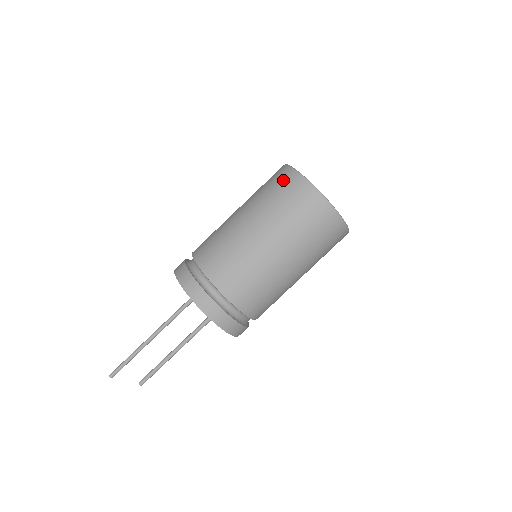
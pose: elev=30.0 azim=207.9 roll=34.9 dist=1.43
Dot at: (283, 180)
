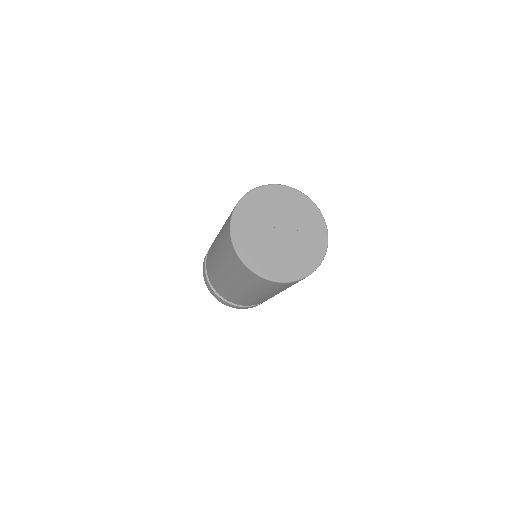
Dot at: (227, 225)
